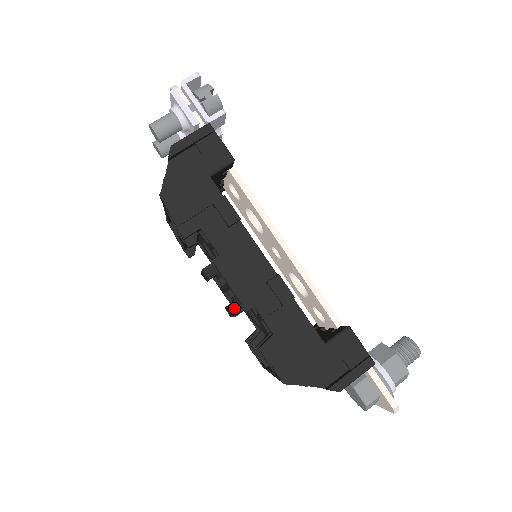
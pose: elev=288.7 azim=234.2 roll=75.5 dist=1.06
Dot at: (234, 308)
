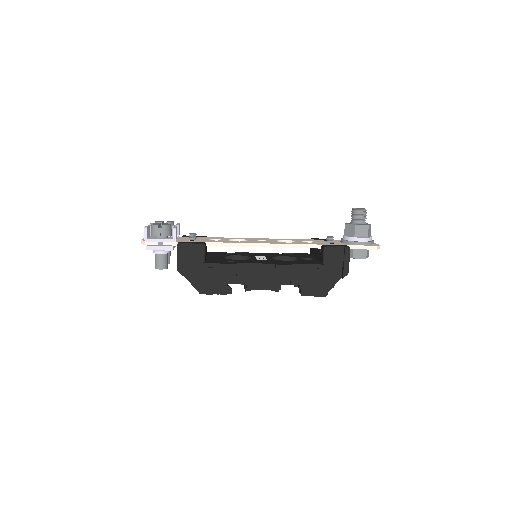
Dot at: occluded
